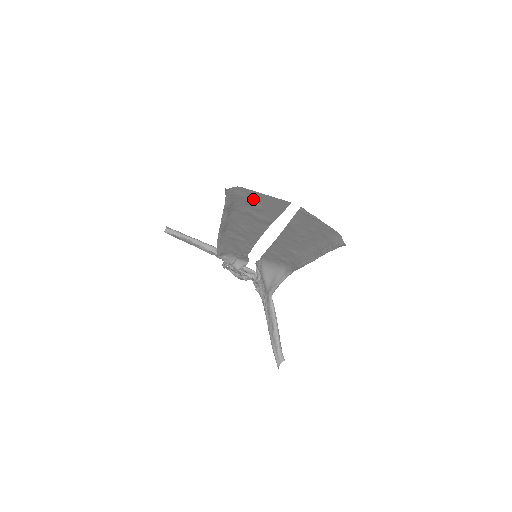
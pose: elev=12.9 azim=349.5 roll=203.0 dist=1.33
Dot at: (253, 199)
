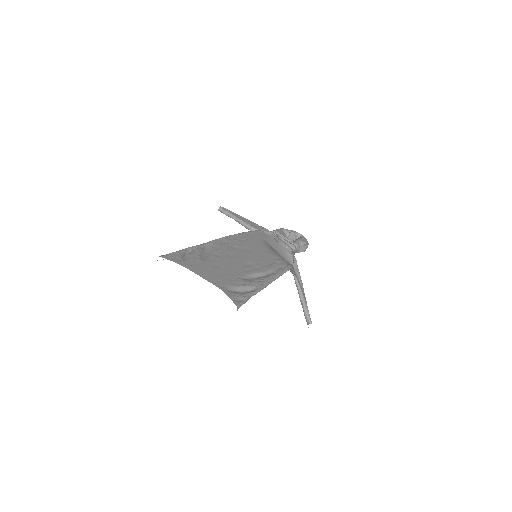
Dot at: occluded
